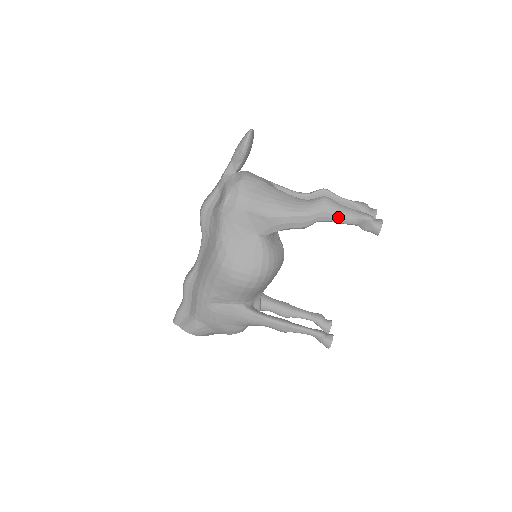
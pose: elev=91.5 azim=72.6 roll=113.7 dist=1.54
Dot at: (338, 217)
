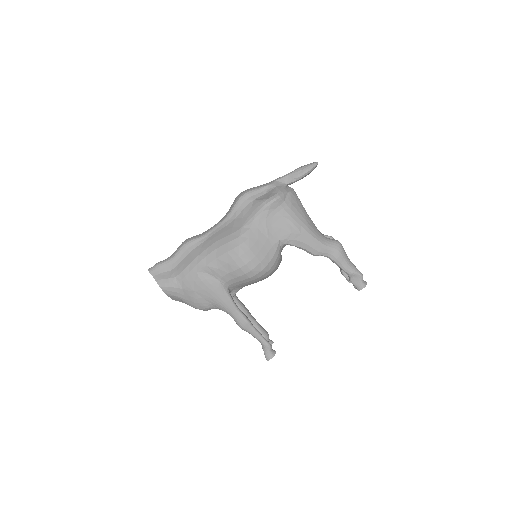
Dot at: (342, 262)
